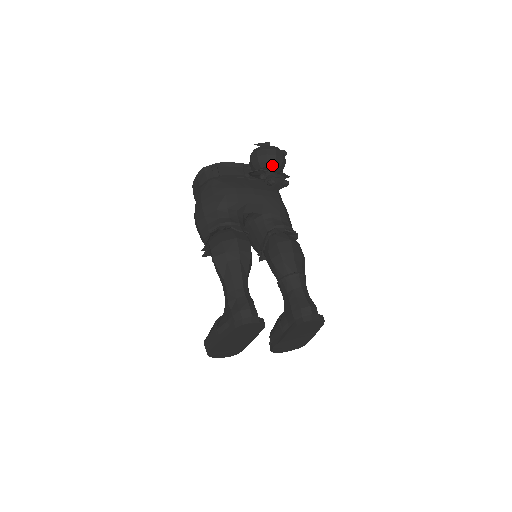
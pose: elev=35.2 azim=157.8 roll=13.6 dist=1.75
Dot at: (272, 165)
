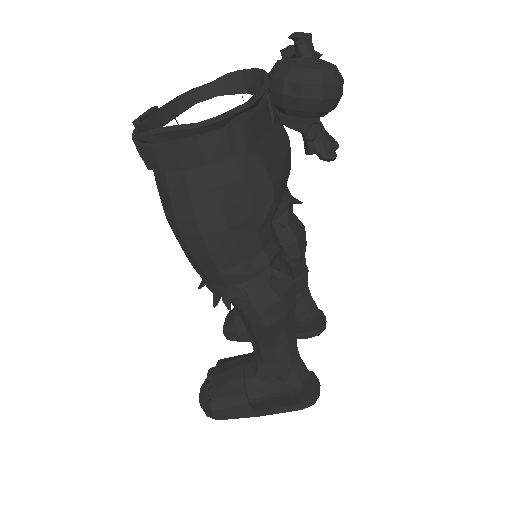
Dot at: occluded
